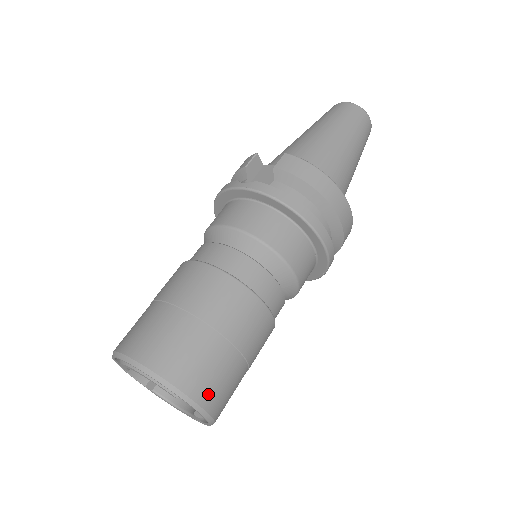
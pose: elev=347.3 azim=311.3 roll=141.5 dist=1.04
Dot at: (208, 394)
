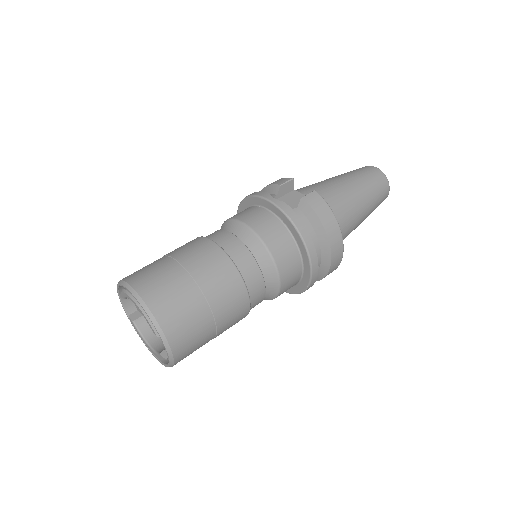
Dot at: (180, 344)
